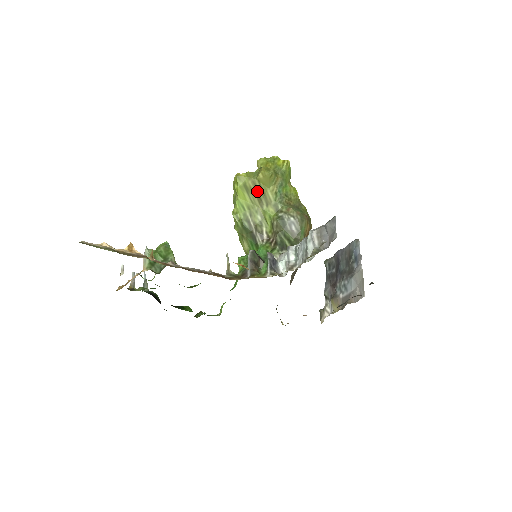
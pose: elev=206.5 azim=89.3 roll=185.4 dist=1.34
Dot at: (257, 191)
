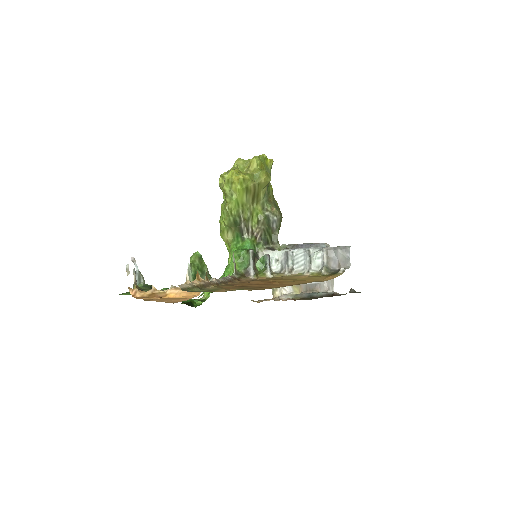
Dot at: (254, 192)
